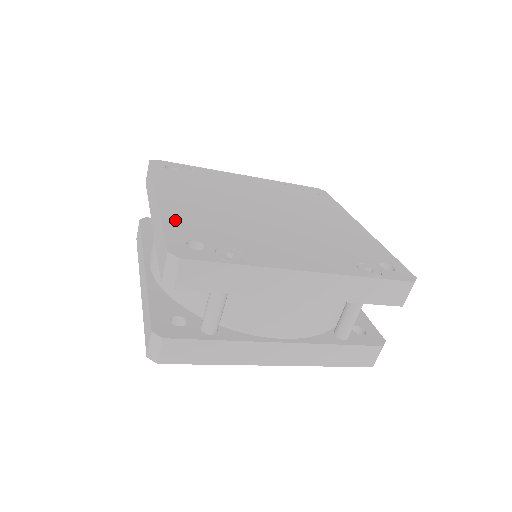
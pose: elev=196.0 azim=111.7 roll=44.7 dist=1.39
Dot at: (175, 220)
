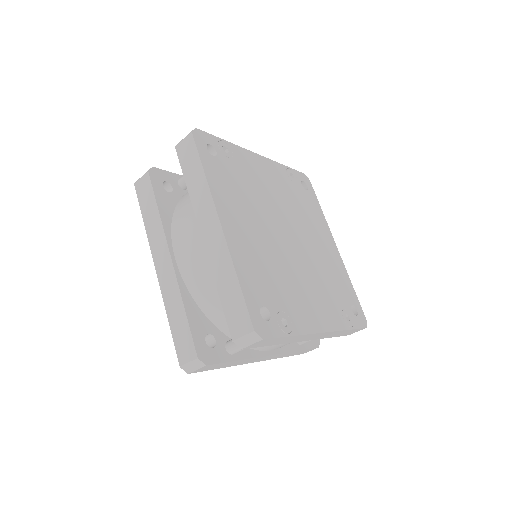
Dot at: (244, 270)
